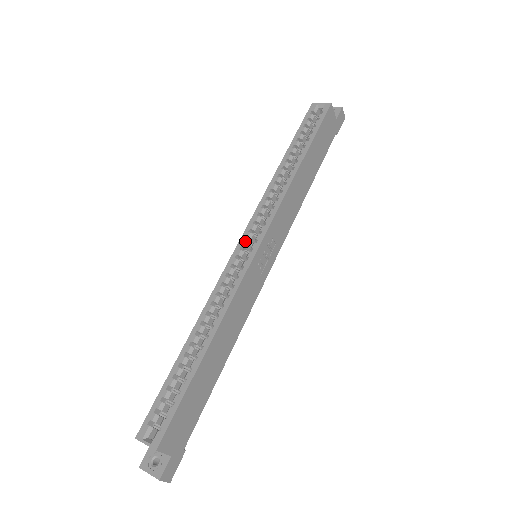
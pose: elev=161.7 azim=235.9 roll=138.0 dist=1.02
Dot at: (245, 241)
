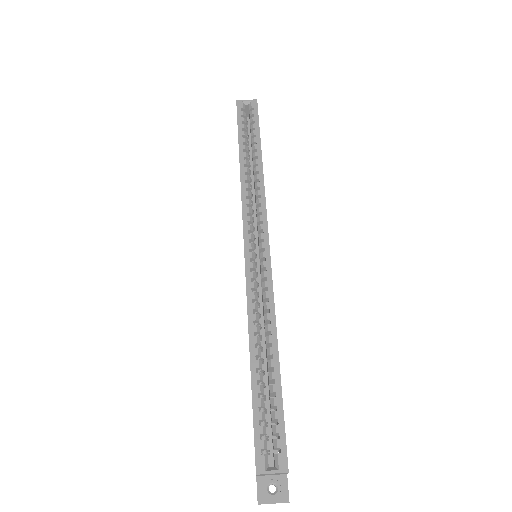
Dot at: (251, 243)
